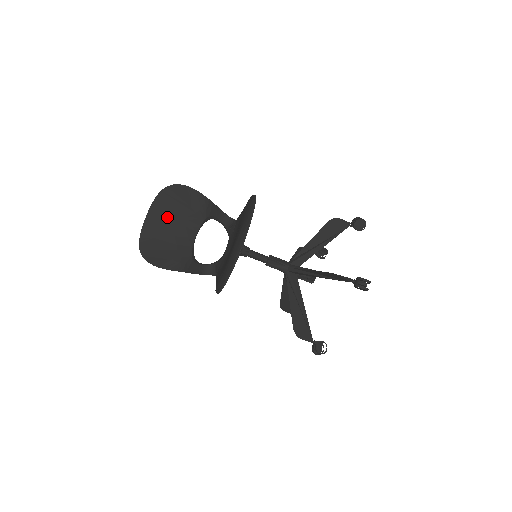
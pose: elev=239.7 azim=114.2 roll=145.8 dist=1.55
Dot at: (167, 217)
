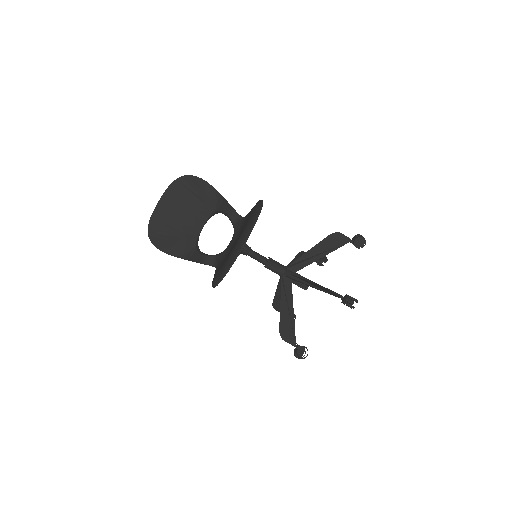
Dot at: (178, 205)
